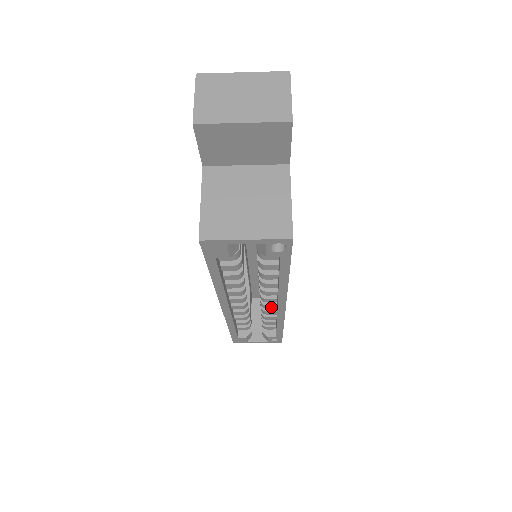
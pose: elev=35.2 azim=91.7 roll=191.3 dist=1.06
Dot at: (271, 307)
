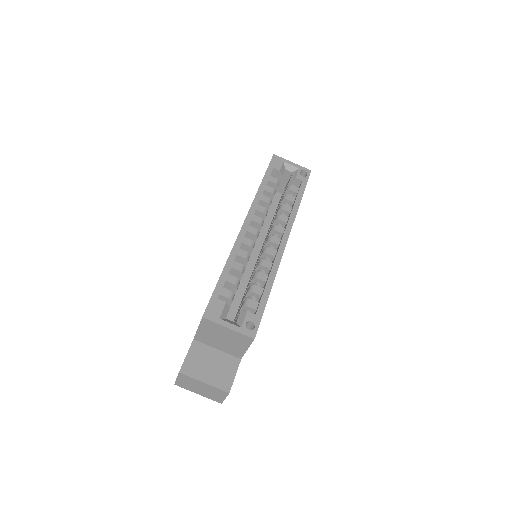
Dot at: (271, 253)
